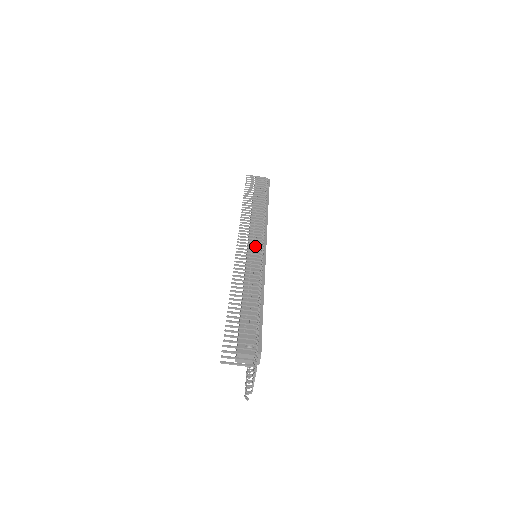
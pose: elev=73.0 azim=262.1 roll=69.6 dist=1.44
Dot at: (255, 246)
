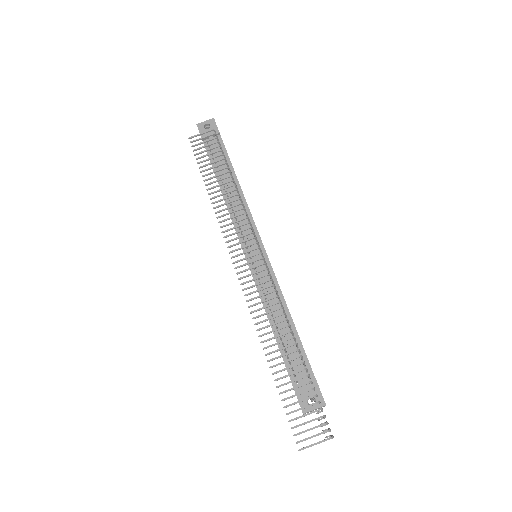
Dot at: occluded
